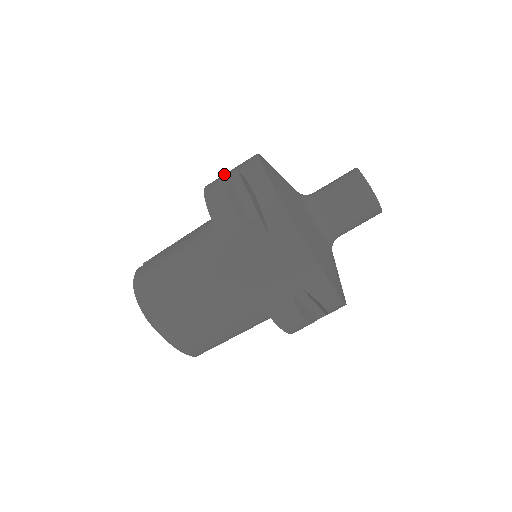
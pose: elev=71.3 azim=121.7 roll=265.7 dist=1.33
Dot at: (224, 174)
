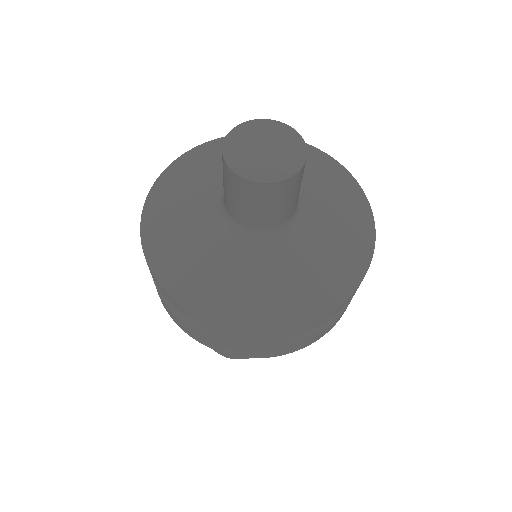
Dot at: occluded
